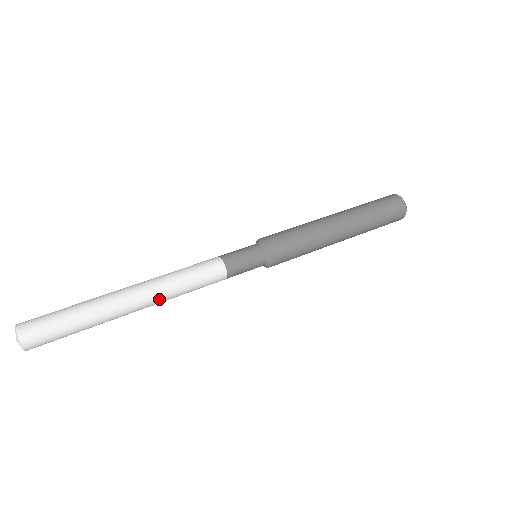
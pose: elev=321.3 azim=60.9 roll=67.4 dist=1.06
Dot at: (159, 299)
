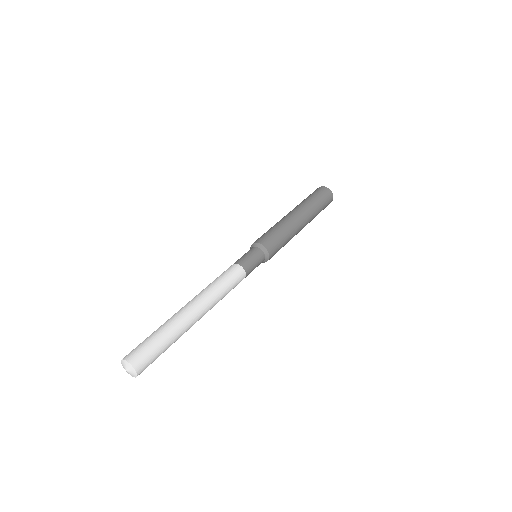
Dot at: (210, 305)
